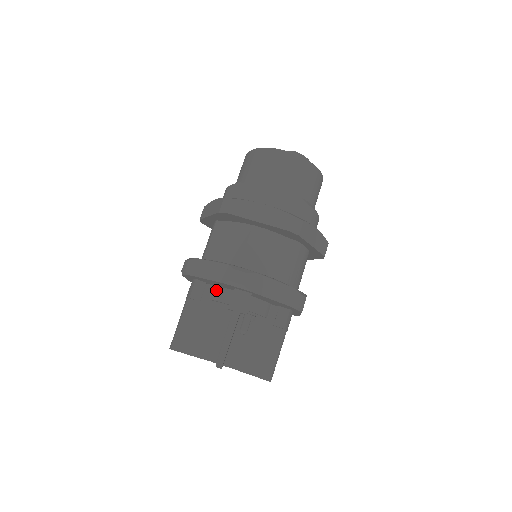
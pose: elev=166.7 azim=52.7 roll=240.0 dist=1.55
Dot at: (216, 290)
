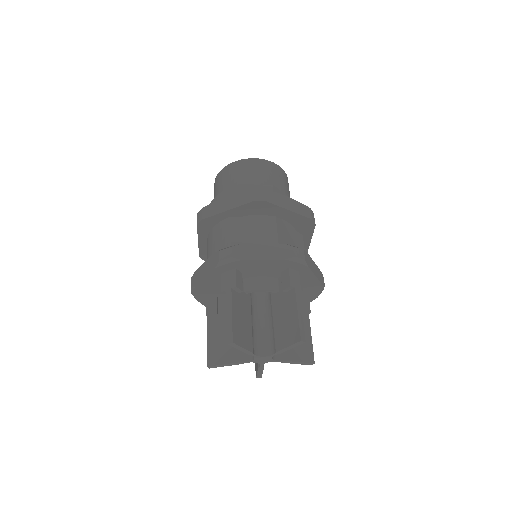
Dot at: (251, 281)
